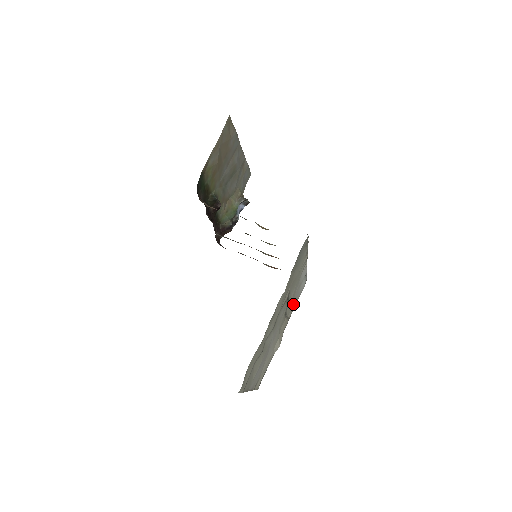
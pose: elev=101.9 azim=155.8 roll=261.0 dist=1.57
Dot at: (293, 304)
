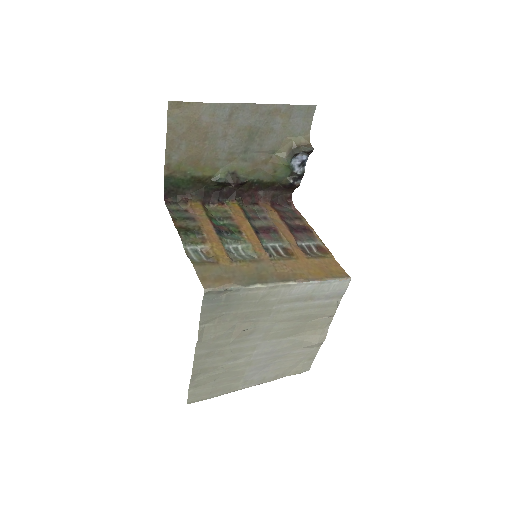
Dot at: (321, 308)
